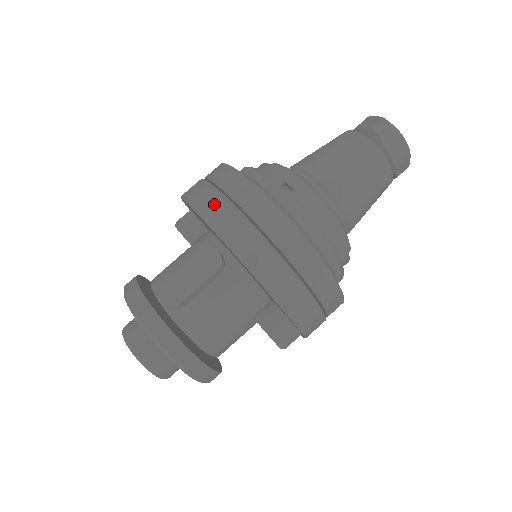
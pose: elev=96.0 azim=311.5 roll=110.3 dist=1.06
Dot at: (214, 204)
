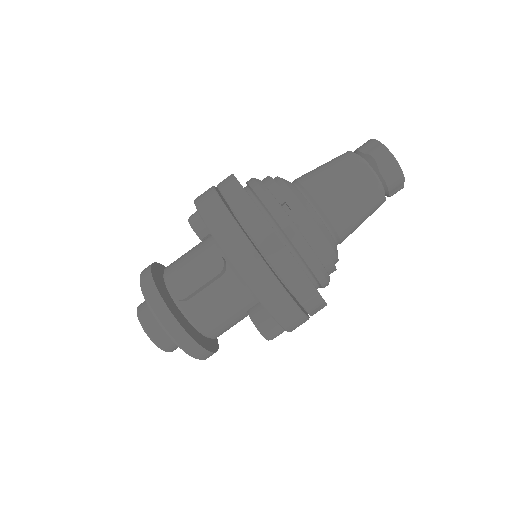
Dot at: (220, 219)
